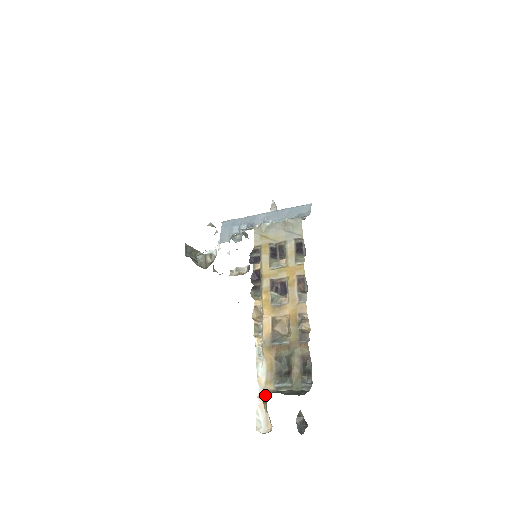
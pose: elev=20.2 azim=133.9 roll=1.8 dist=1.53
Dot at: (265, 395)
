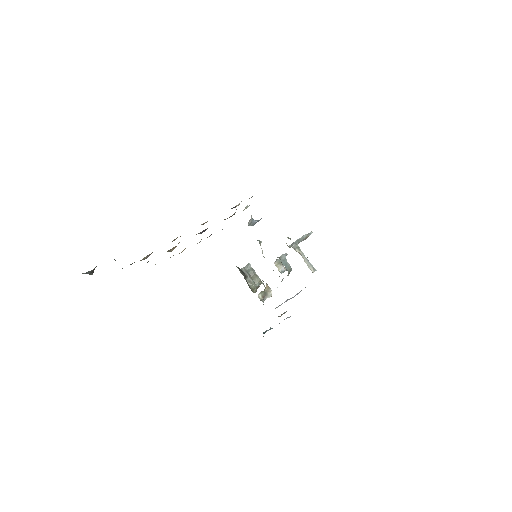
Dot at: occluded
